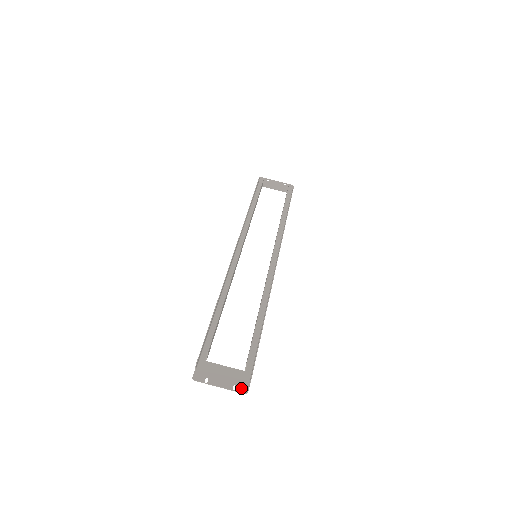
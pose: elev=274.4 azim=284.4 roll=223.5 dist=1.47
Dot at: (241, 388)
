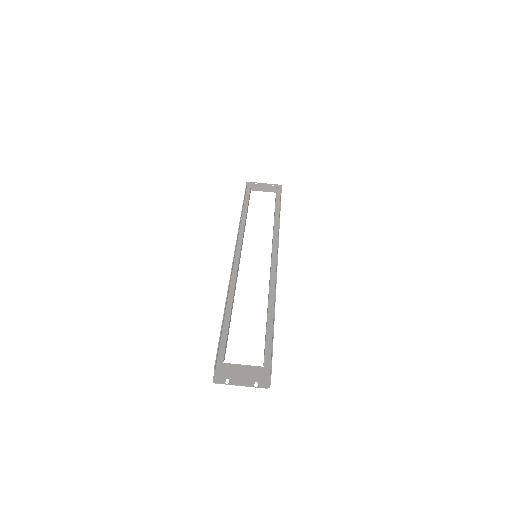
Dot at: (263, 383)
